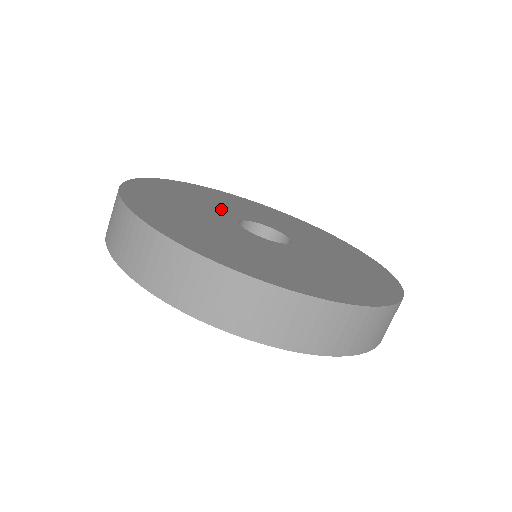
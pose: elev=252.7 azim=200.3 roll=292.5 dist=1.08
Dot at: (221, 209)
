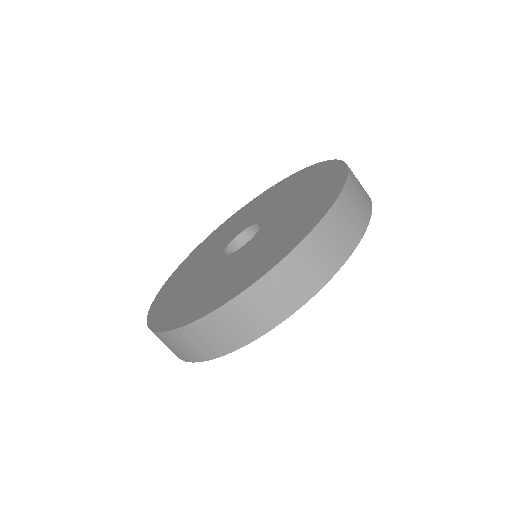
Dot at: (228, 237)
